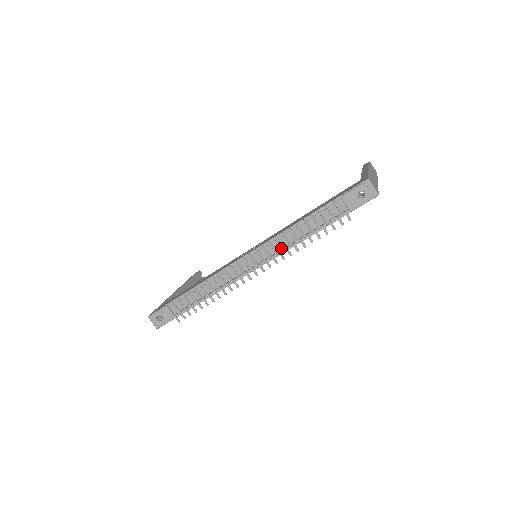
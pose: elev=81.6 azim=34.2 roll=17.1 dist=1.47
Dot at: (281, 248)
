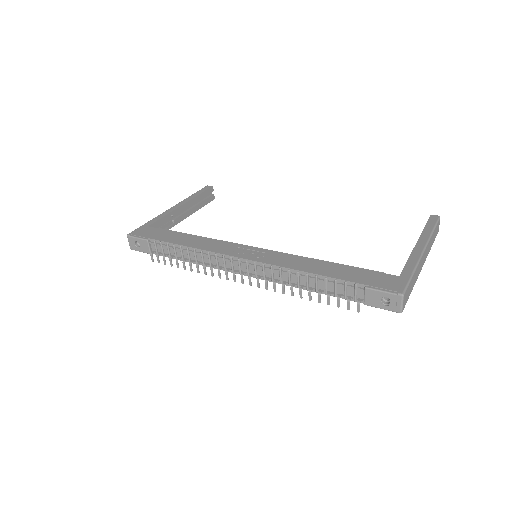
Dot at: (279, 279)
